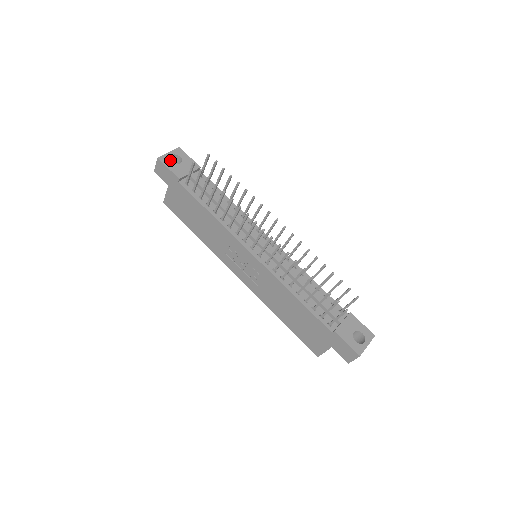
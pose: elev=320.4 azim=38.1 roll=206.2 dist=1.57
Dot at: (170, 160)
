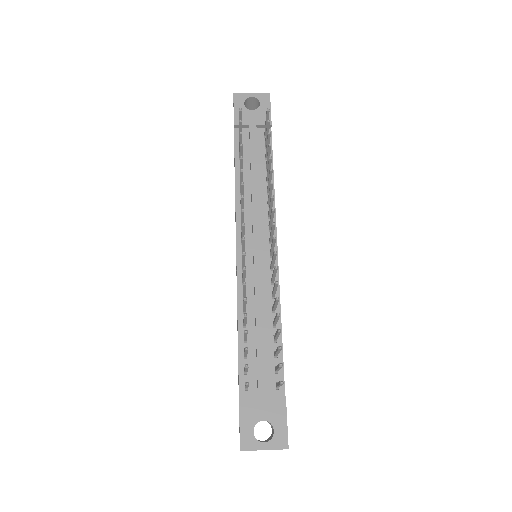
Dot at: (252, 103)
